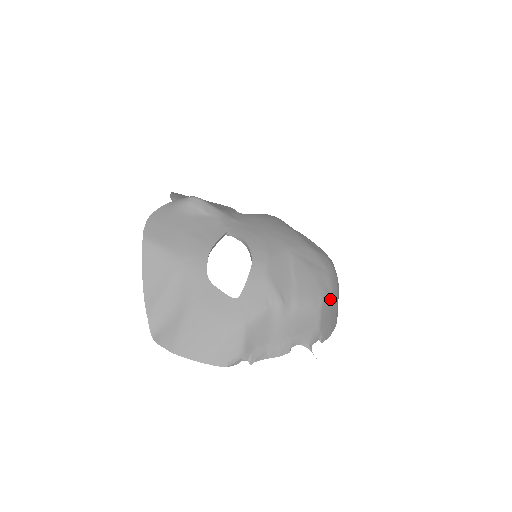
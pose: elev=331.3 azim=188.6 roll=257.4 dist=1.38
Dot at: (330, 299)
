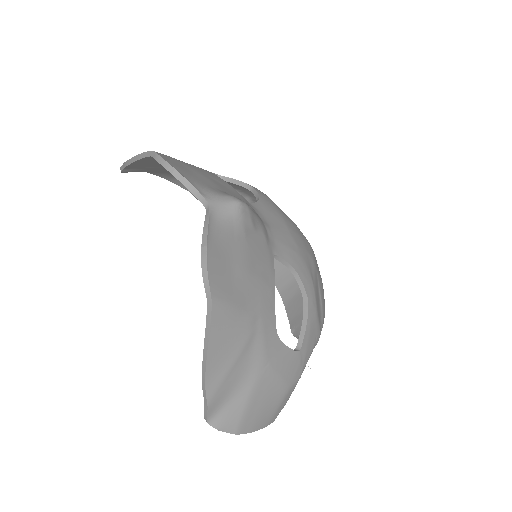
Dot at: occluded
